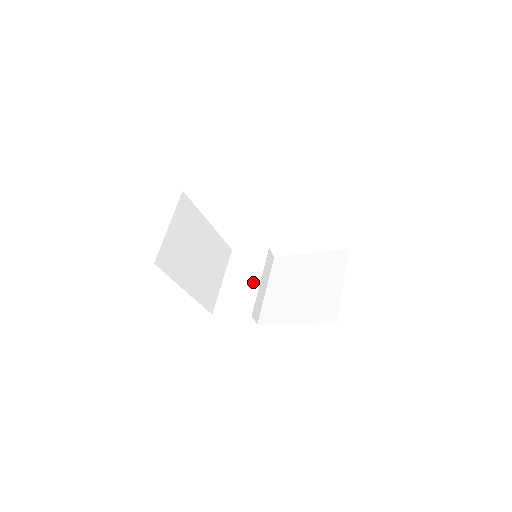
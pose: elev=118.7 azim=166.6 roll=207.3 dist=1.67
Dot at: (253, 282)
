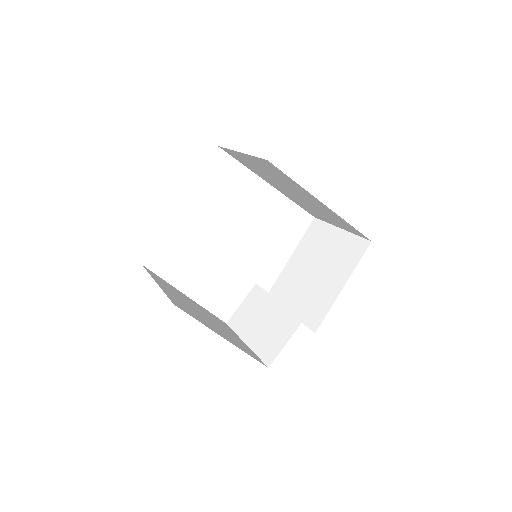
Dot at: (273, 309)
